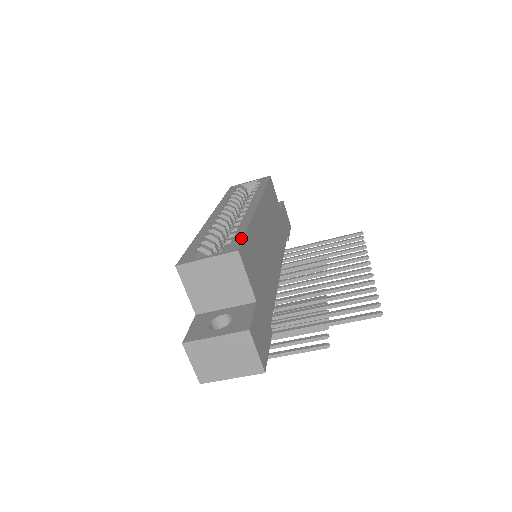
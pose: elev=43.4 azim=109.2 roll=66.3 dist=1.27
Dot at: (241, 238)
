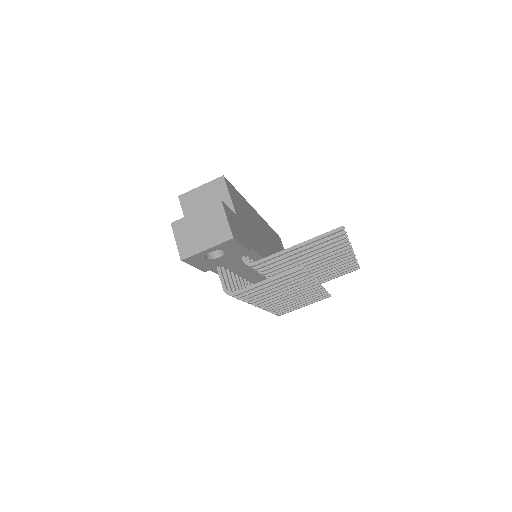
Dot at: occluded
